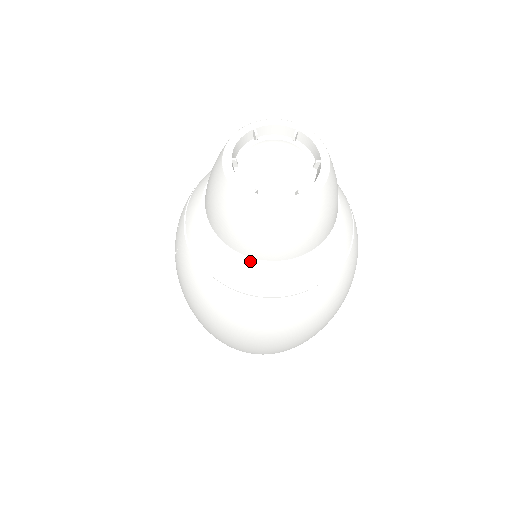
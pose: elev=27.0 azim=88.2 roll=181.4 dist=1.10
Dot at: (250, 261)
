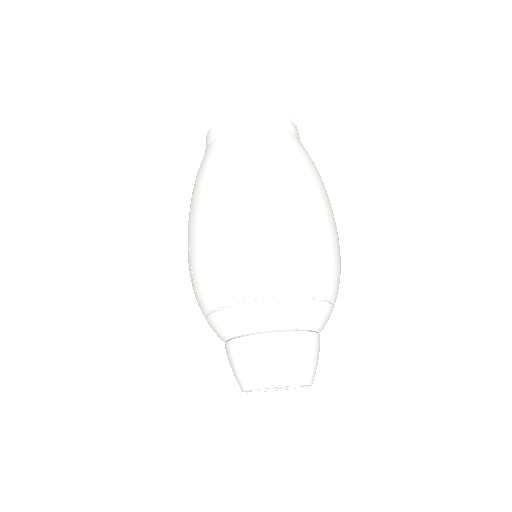
Dot at: occluded
